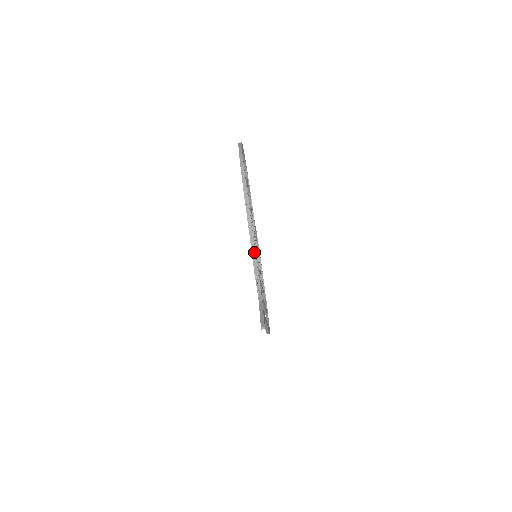
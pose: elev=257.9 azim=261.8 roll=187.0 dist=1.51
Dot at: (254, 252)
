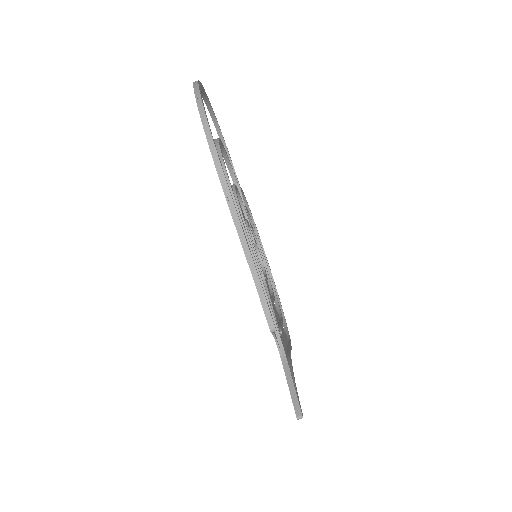
Dot at: (260, 288)
